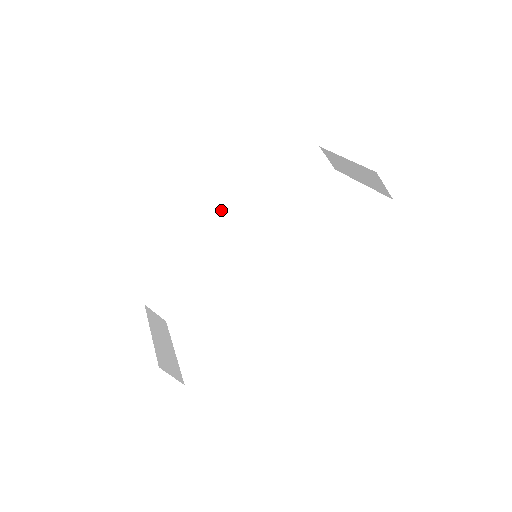
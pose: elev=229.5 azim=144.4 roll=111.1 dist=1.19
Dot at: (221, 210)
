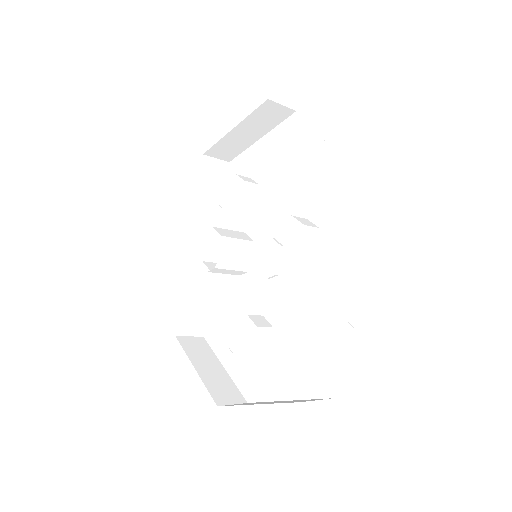
Dot at: (243, 131)
